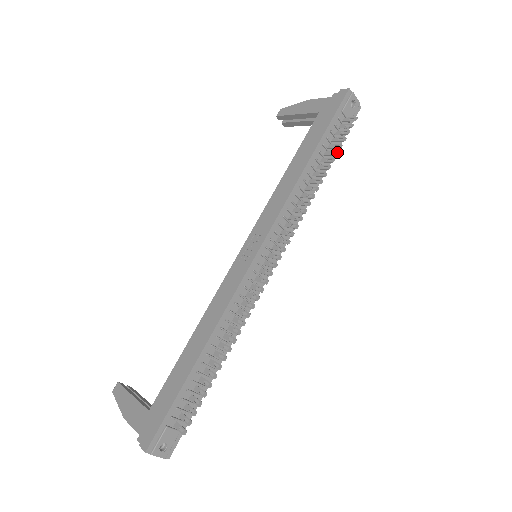
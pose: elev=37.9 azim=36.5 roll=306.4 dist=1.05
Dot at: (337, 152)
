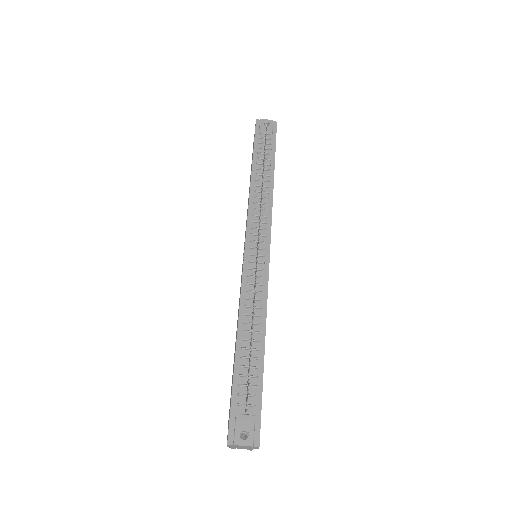
Dot at: occluded
